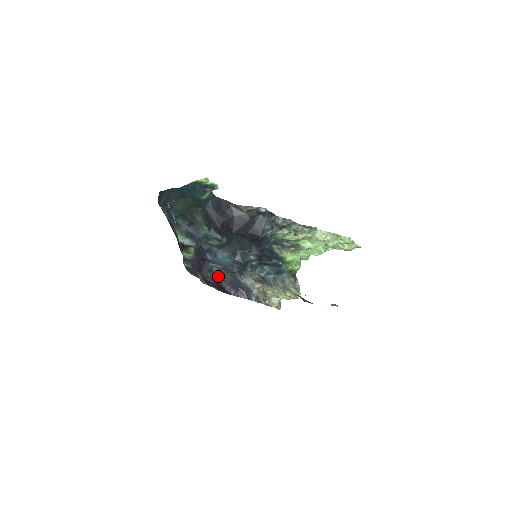
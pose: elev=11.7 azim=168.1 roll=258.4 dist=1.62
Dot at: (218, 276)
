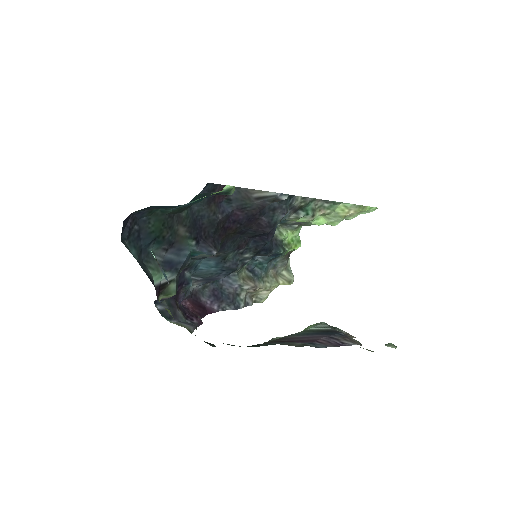
Dot at: (194, 289)
